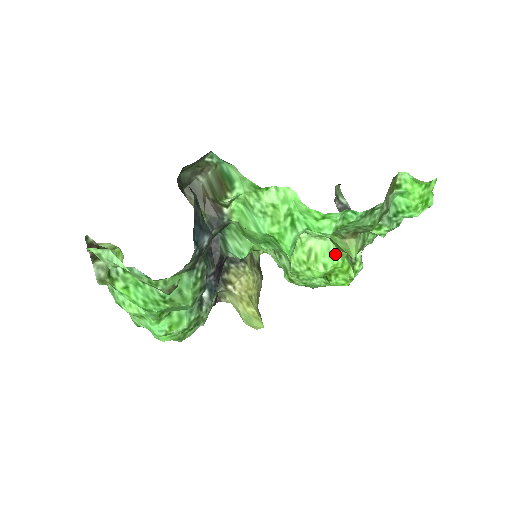
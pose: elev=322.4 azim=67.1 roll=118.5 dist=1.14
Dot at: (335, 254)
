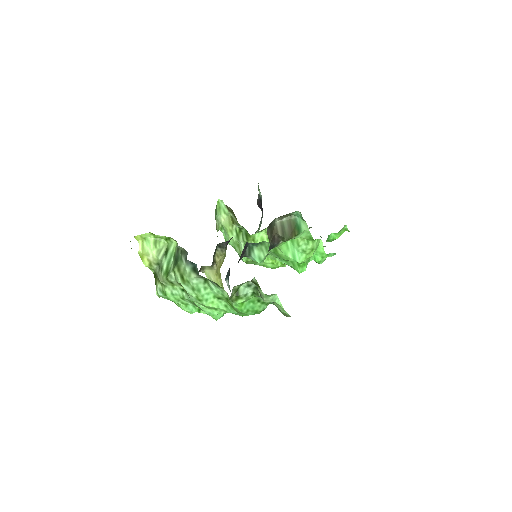
Dot at: occluded
